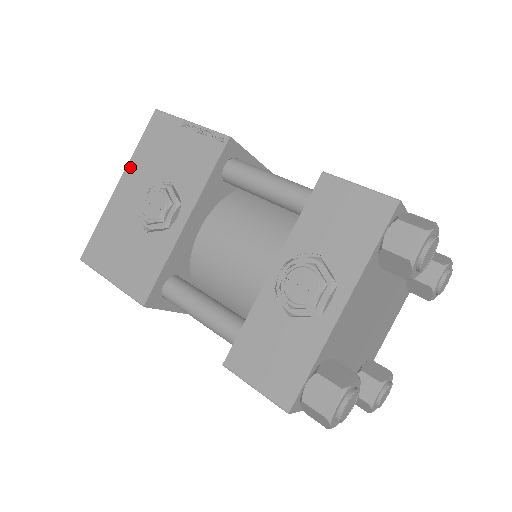
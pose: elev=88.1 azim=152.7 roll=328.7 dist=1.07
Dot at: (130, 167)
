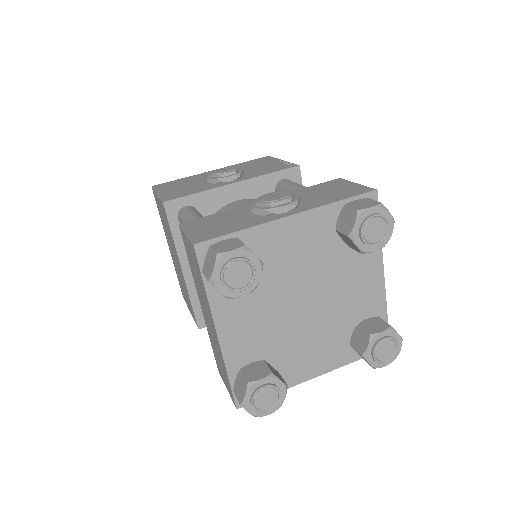
Dot at: occluded
